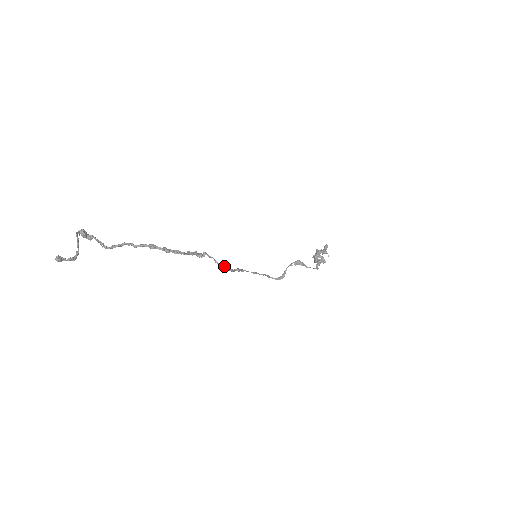
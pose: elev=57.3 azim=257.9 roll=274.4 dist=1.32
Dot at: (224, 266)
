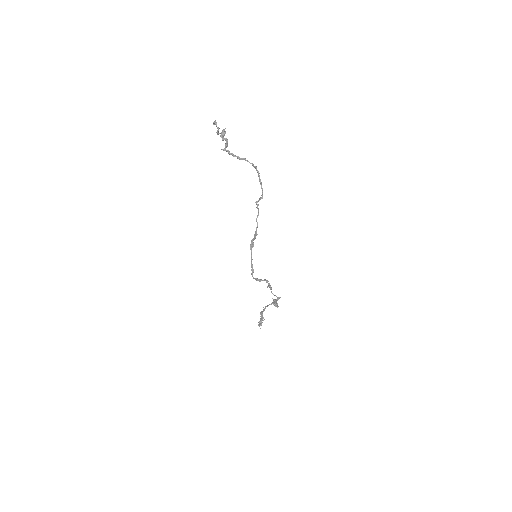
Dot at: (257, 226)
